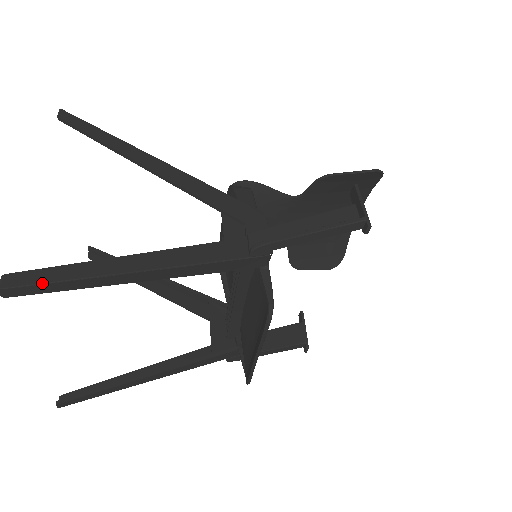
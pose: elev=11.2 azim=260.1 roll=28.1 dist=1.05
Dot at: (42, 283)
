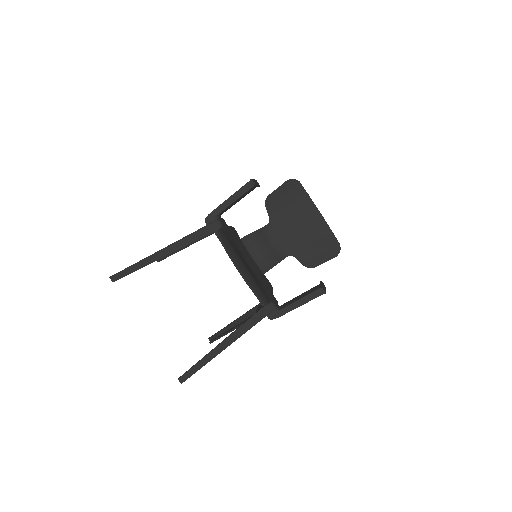
Dot at: (124, 269)
